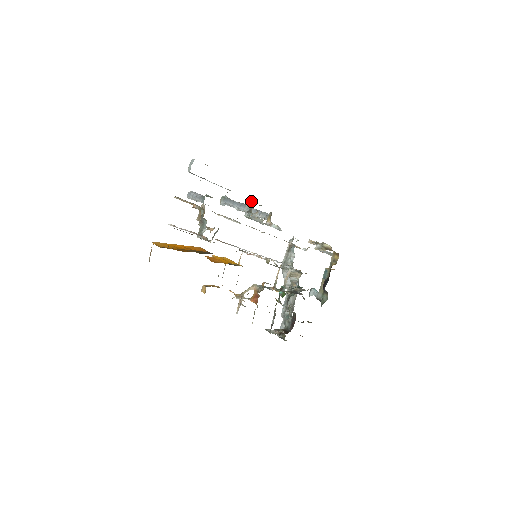
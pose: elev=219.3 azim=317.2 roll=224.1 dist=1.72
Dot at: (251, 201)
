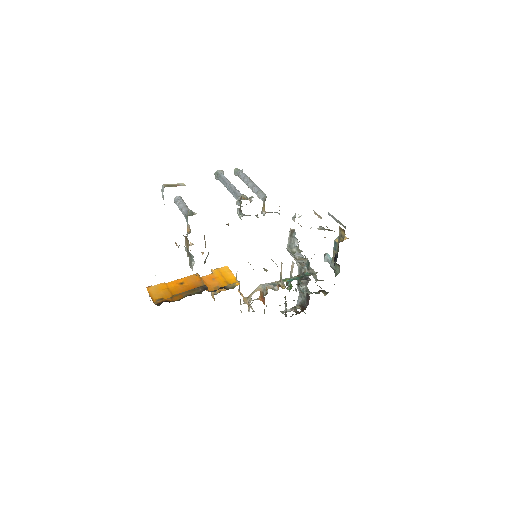
Dot at: (239, 198)
